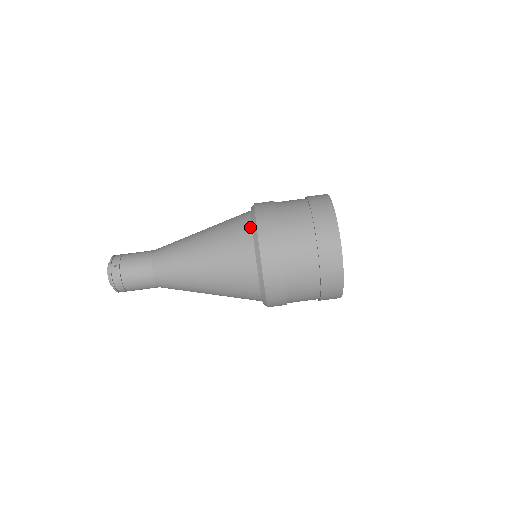
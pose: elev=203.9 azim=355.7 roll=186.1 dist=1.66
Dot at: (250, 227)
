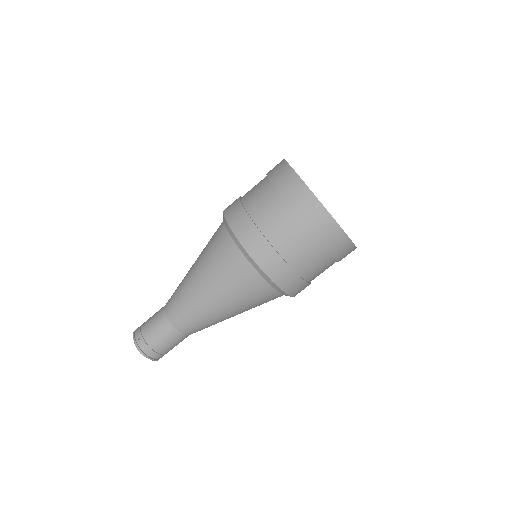
Dot at: (228, 234)
